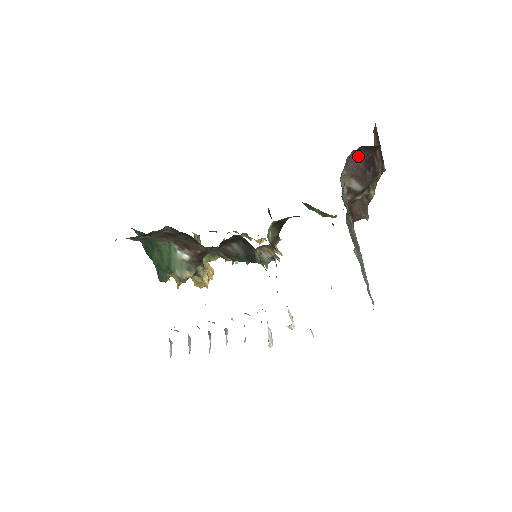
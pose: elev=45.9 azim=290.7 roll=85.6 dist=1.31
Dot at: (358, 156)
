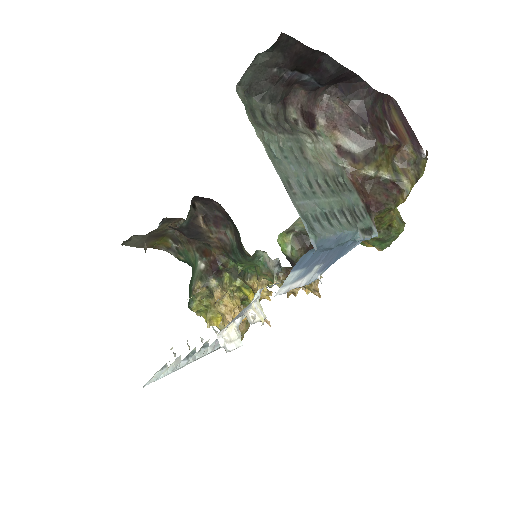
Dot at: (337, 103)
